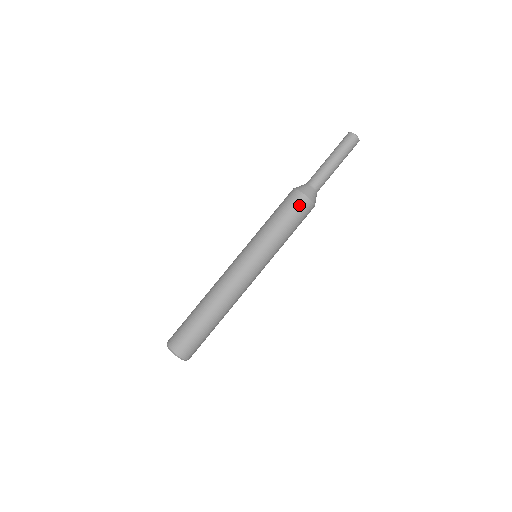
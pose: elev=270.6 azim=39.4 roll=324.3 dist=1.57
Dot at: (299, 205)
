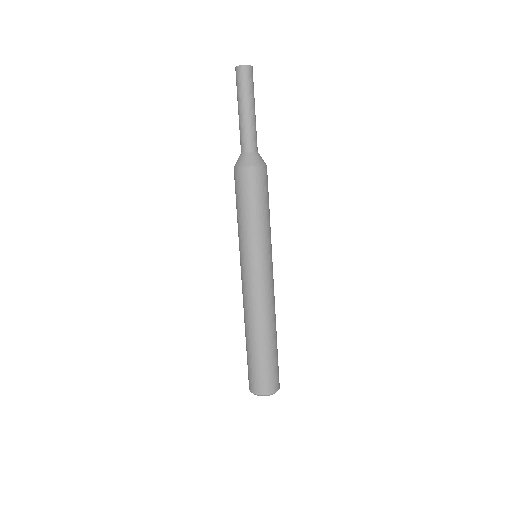
Dot at: (249, 181)
